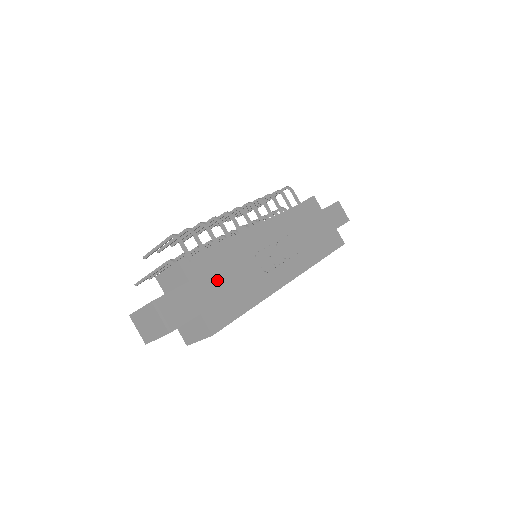
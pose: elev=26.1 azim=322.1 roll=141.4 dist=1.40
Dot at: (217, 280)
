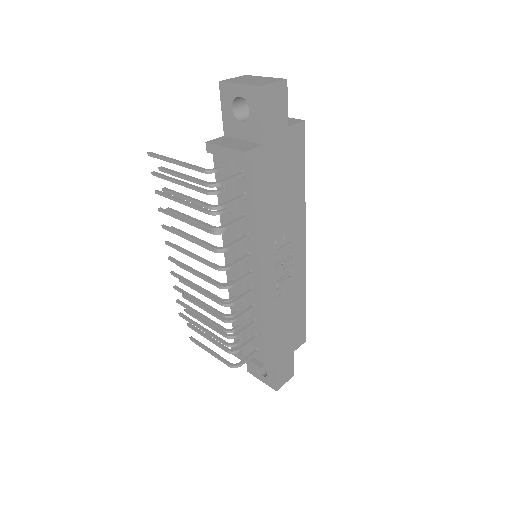
Dot at: (281, 336)
